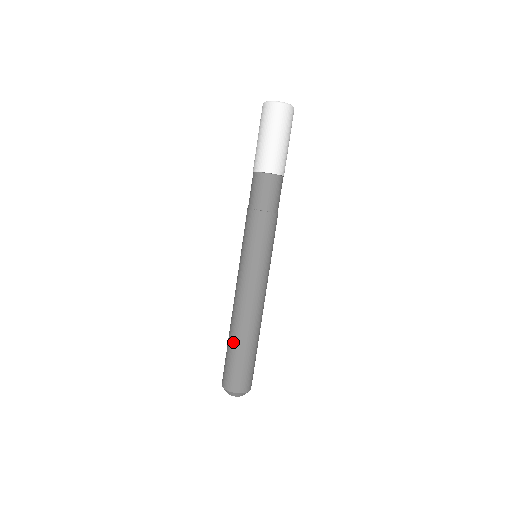
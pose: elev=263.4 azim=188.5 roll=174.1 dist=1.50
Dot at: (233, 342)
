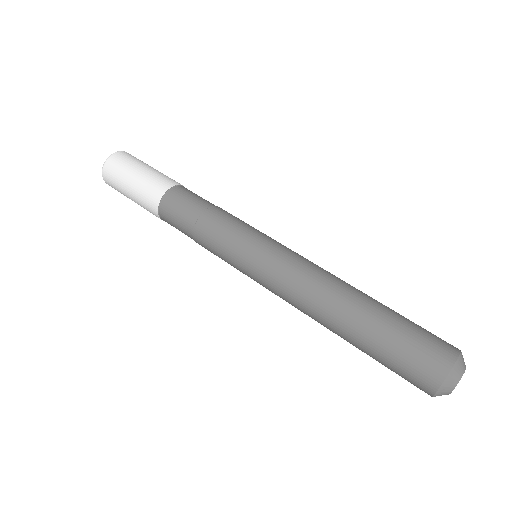
Dot at: (375, 308)
